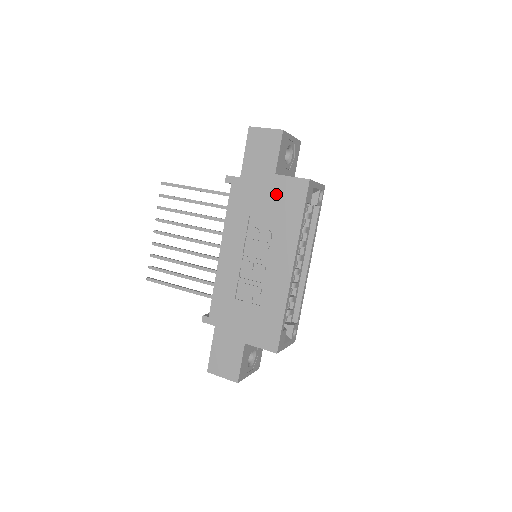
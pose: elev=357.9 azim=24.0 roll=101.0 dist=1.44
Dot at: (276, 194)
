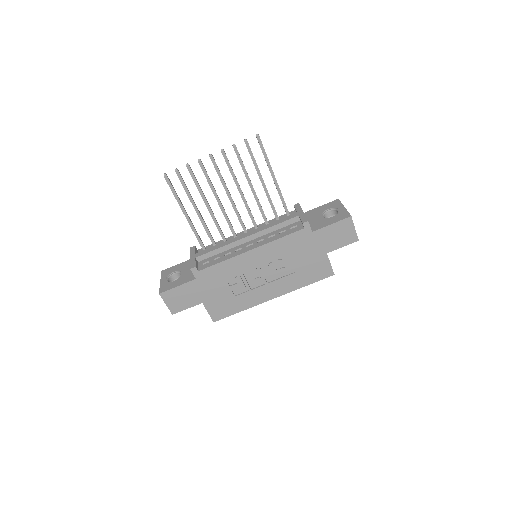
Dot at: (314, 262)
